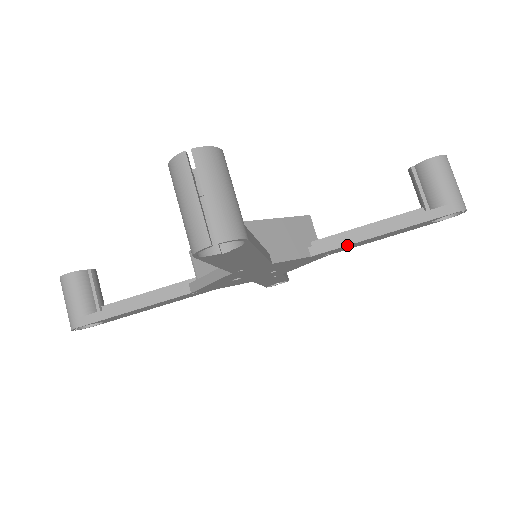
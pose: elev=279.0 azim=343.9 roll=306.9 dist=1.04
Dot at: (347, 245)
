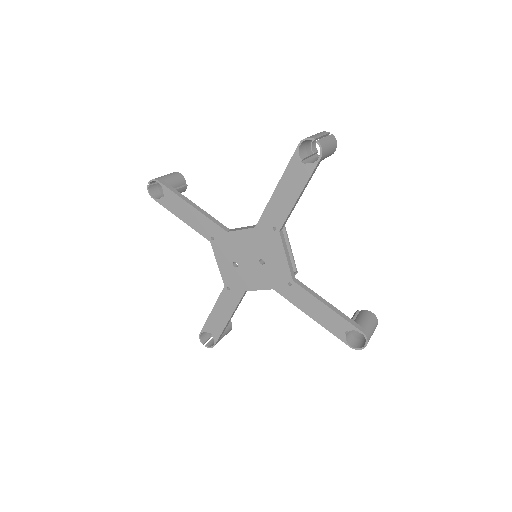
Dot at: (265, 208)
